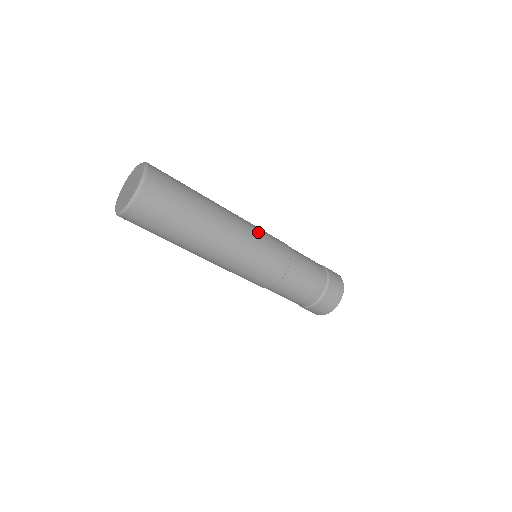
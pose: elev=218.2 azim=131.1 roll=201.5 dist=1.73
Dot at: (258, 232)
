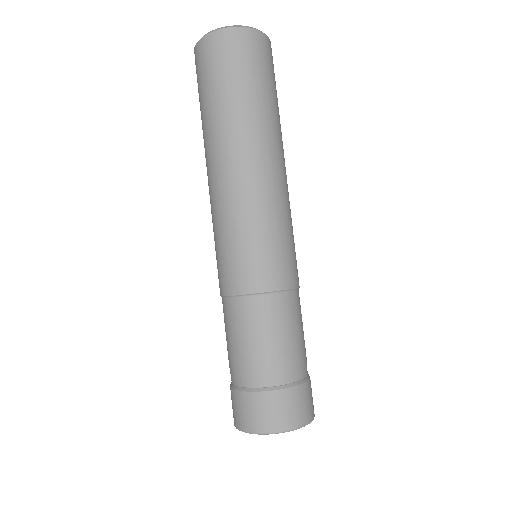
Dot at: occluded
